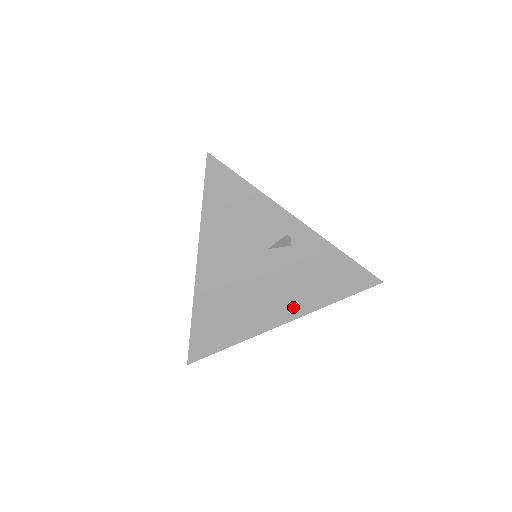
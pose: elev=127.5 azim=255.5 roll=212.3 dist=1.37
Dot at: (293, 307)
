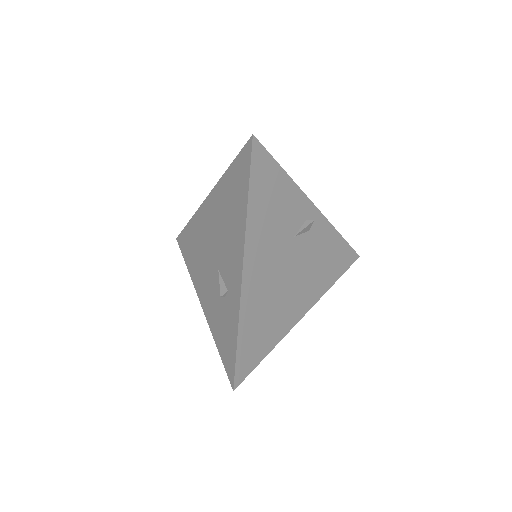
Dot at: (310, 295)
